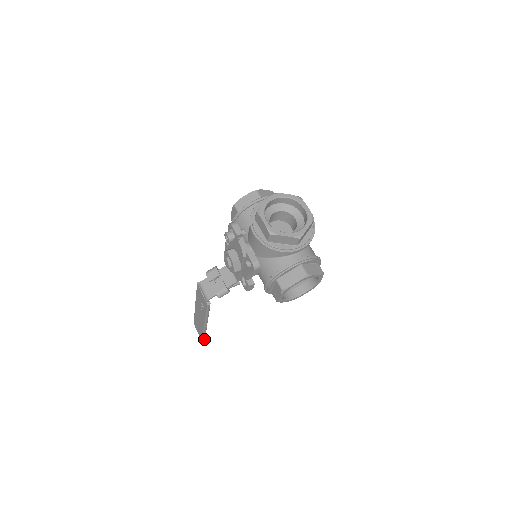
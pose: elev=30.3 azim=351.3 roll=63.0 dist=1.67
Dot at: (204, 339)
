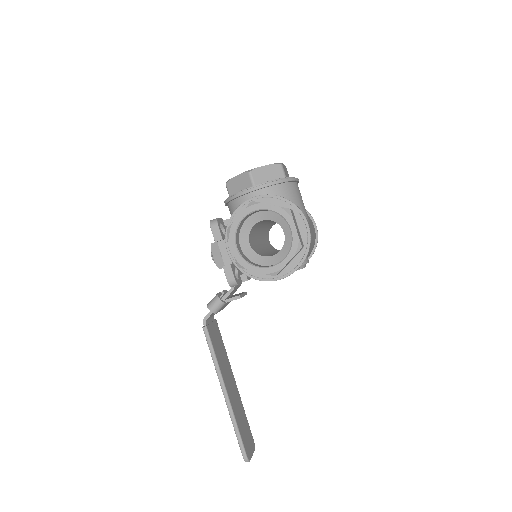
Dot at: (244, 454)
